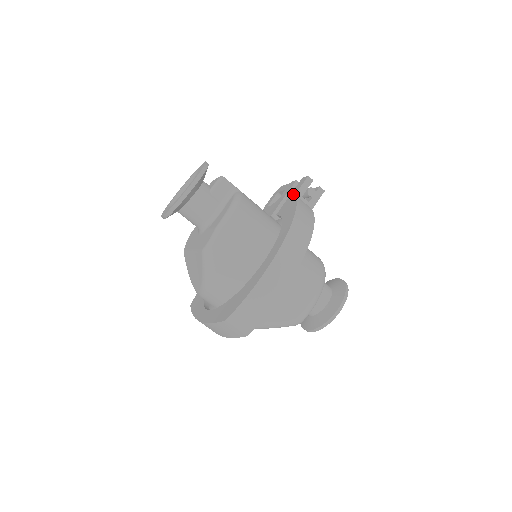
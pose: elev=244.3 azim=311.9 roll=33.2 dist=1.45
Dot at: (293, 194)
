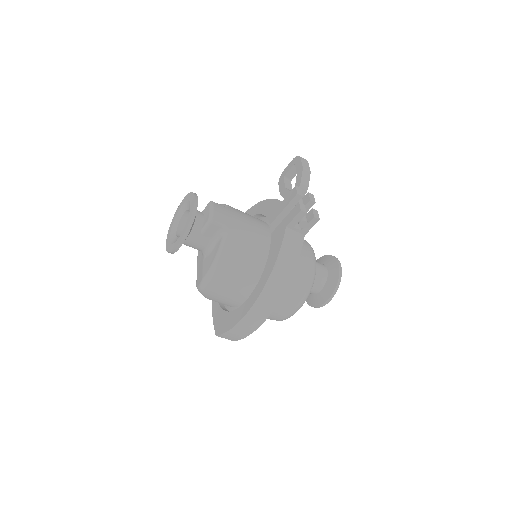
Dot at: (285, 223)
